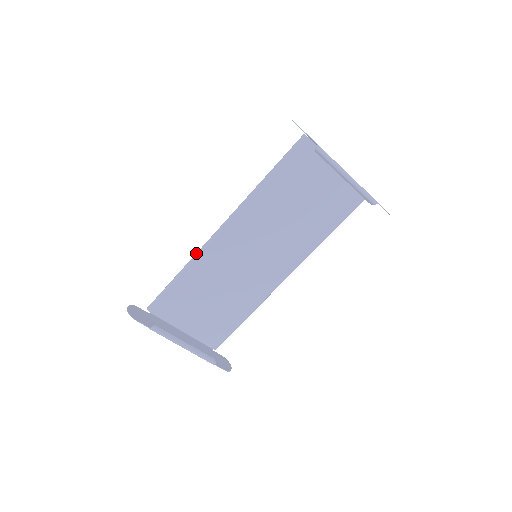
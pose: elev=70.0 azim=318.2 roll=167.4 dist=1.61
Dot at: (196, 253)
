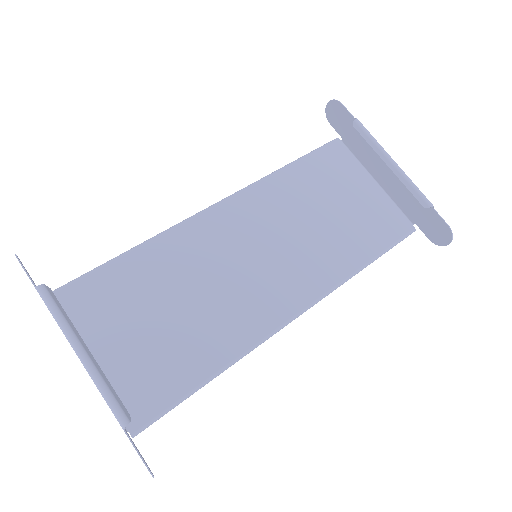
Dot at: (167, 229)
